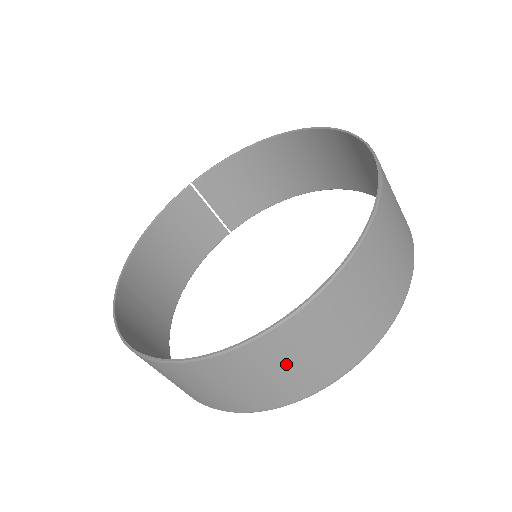
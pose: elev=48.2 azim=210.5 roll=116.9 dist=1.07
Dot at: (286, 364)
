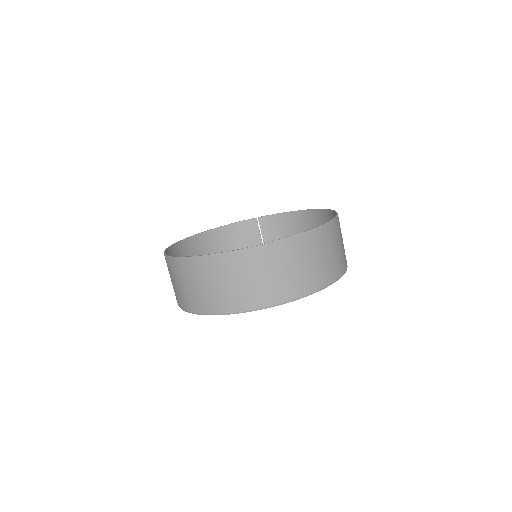
Dot at: (219, 282)
